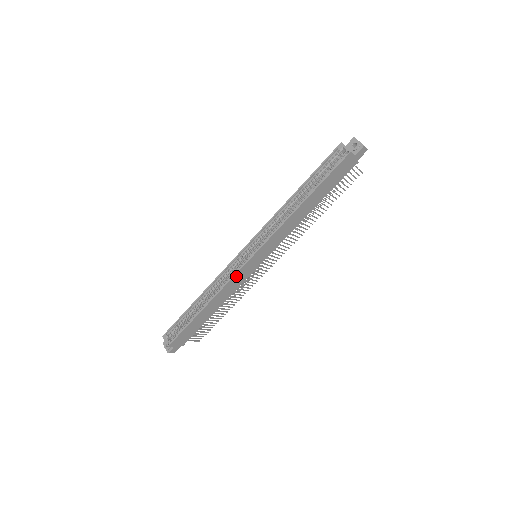
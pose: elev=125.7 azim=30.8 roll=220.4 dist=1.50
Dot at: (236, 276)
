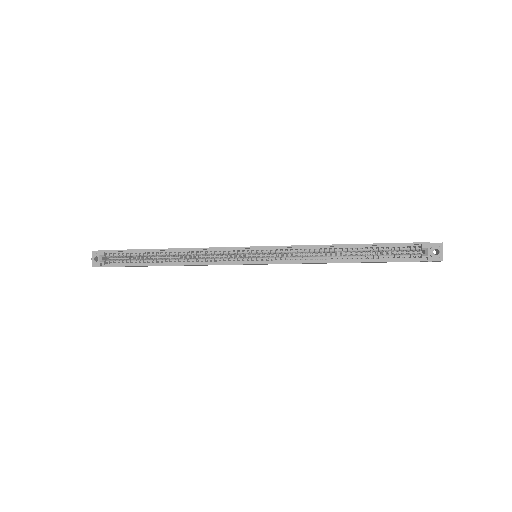
Dot at: (223, 264)
